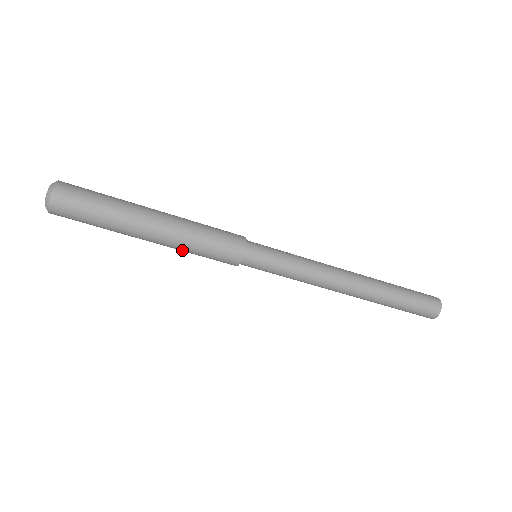
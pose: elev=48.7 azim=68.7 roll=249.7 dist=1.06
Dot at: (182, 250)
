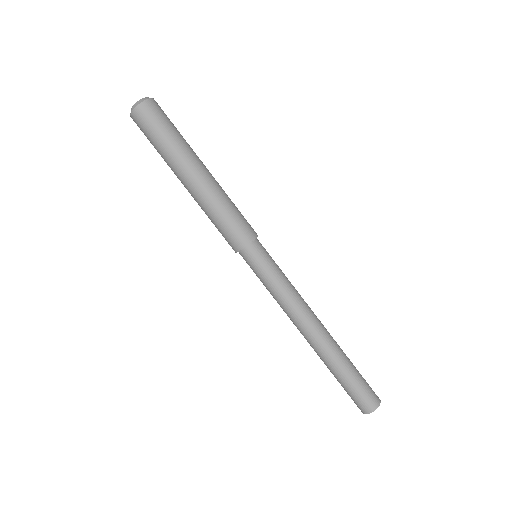
Dot at: (214, 201)
